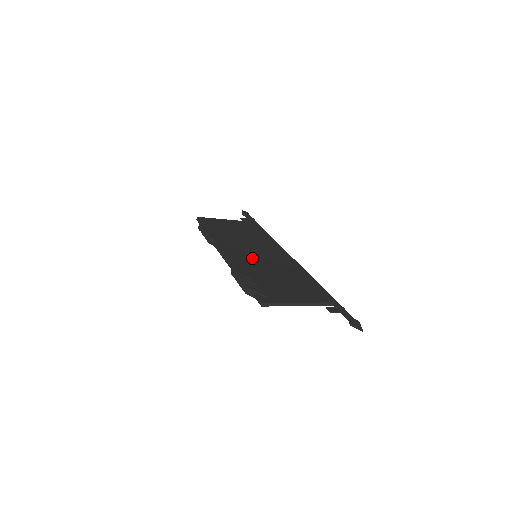
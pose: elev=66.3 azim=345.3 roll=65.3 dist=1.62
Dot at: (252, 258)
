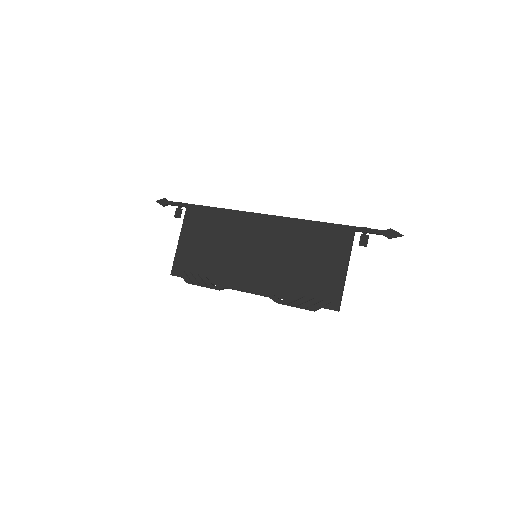
Dot at: (262, 267)
